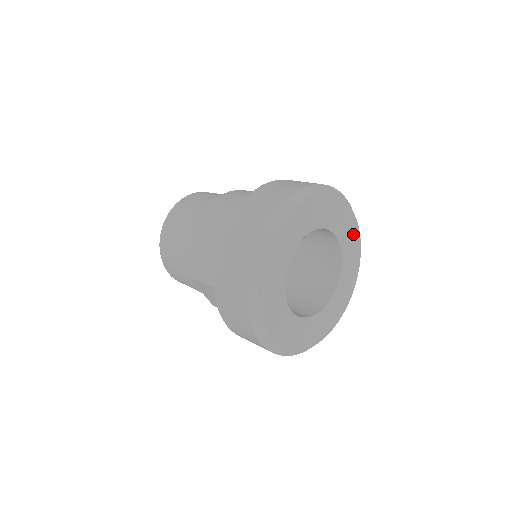
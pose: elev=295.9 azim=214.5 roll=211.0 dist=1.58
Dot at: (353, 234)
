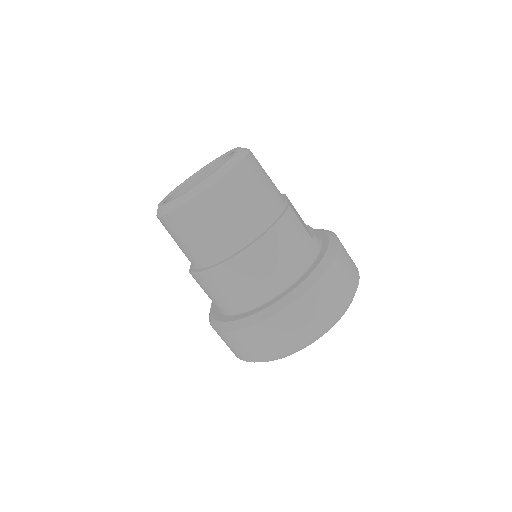
Dot at: occluded
